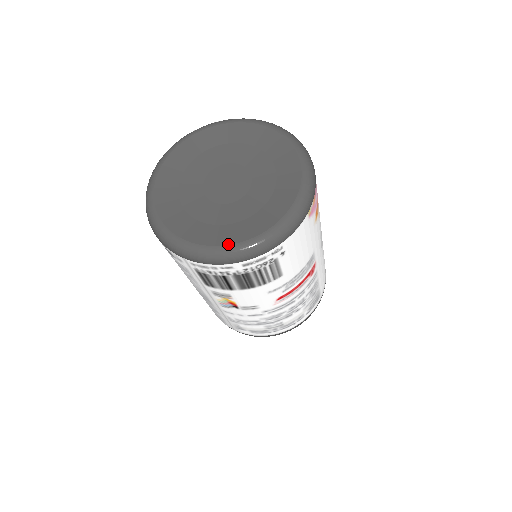
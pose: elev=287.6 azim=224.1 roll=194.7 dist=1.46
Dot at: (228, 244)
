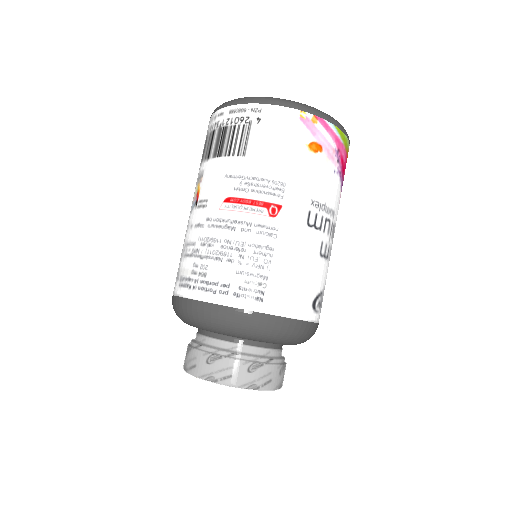
Dot at: occluded
